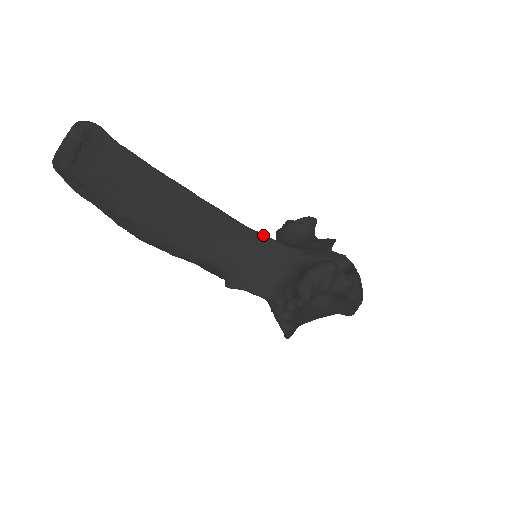
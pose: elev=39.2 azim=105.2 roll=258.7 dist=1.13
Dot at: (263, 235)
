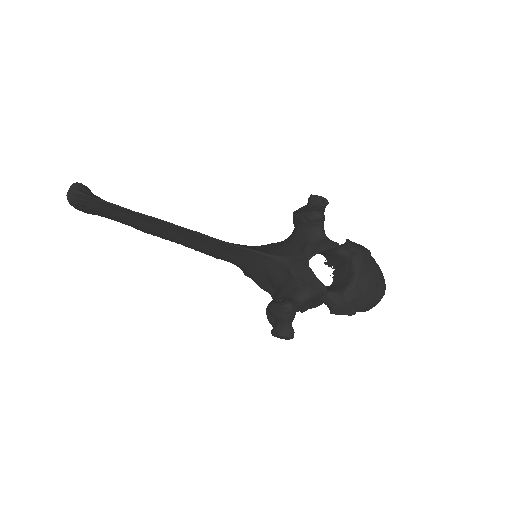
Dot at: (247, 249)
